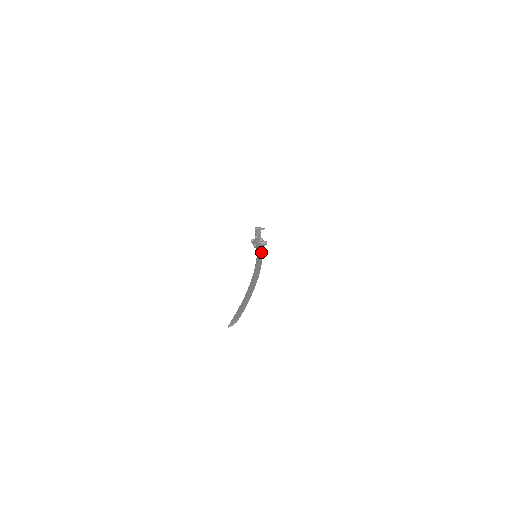
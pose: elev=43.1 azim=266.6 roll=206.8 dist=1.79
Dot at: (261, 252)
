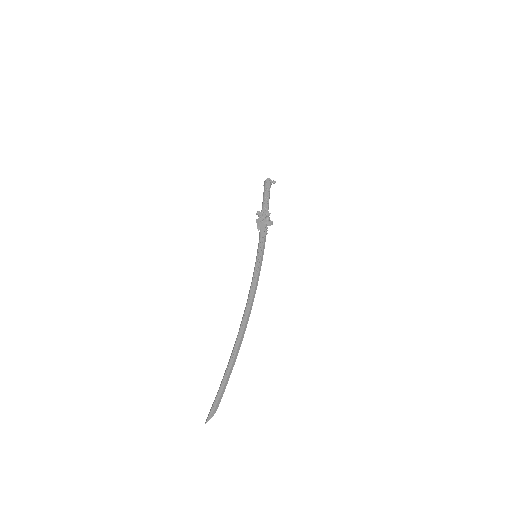
Dot at: (263, 249)
